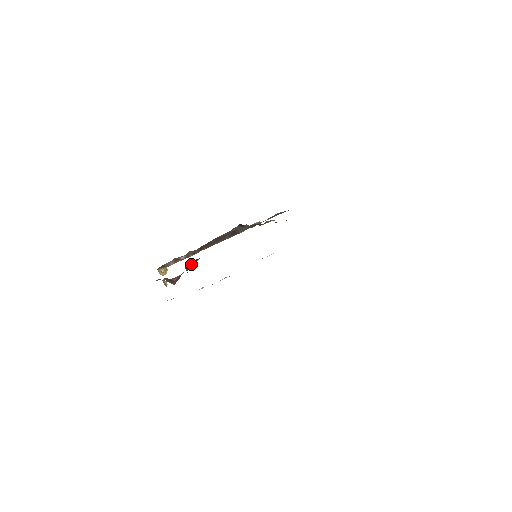
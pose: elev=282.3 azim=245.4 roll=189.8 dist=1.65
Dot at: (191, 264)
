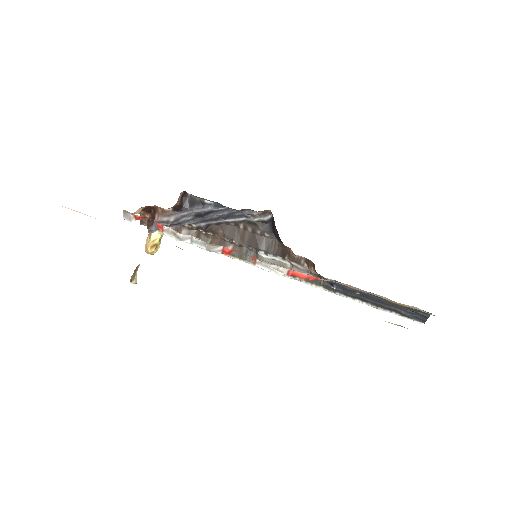
Dot at: (189, 205)
